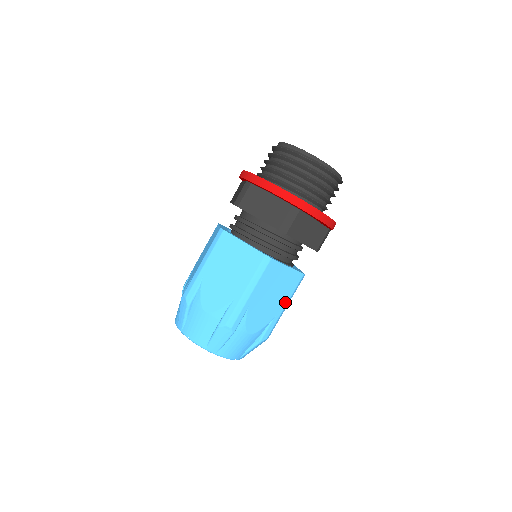
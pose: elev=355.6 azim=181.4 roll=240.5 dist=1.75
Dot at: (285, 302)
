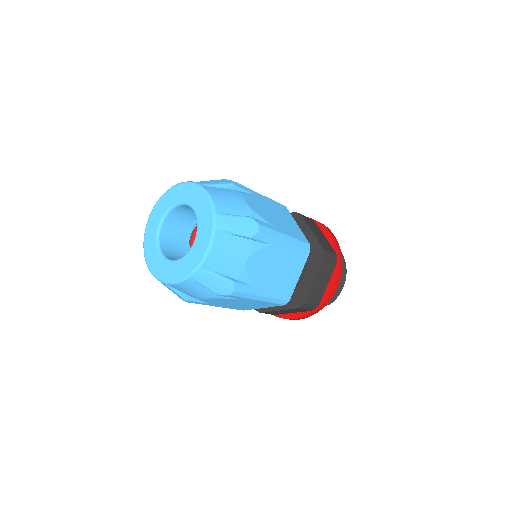
Dot at: (268, 293)
